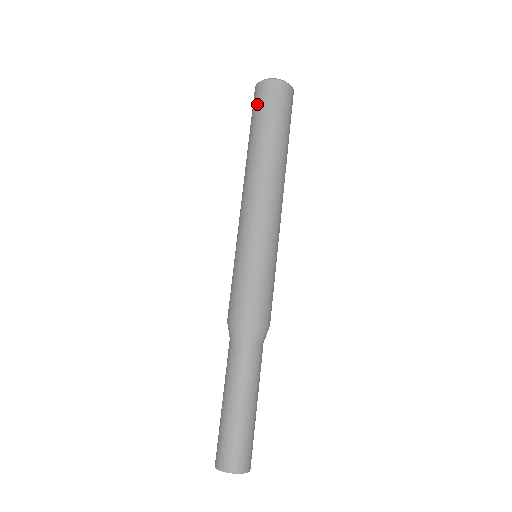
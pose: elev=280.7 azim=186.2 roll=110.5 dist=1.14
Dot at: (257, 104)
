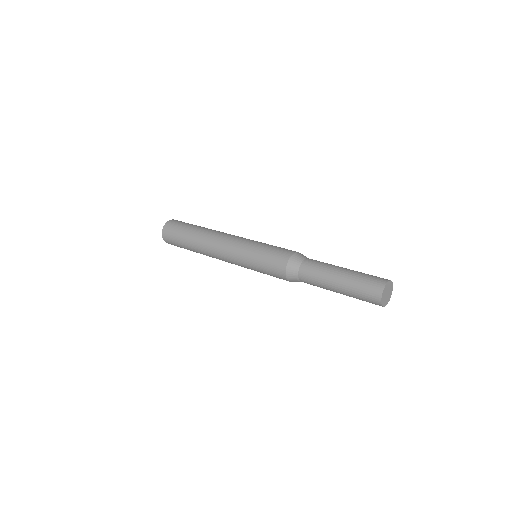
Dot at: (173, 241)
